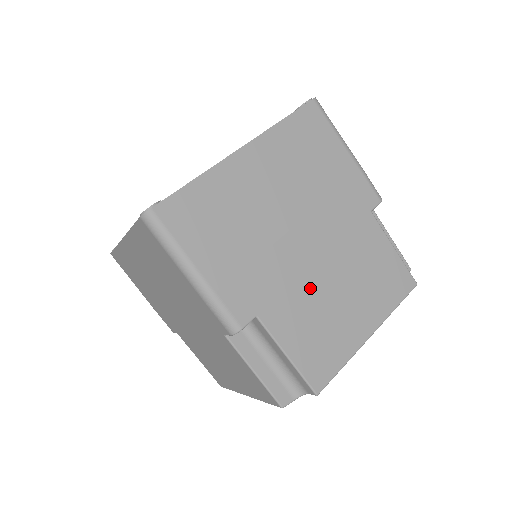
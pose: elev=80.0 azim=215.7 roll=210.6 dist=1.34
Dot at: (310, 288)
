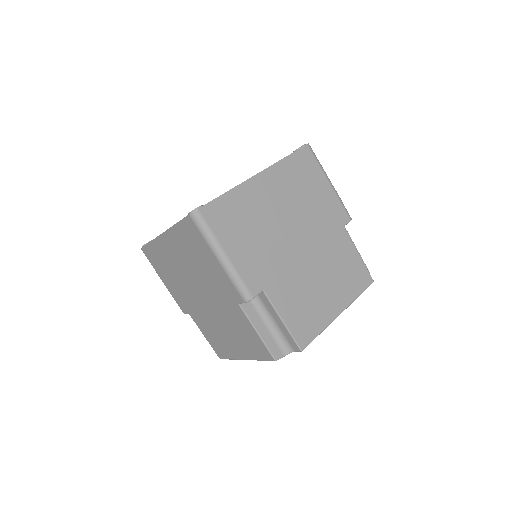
Dot at: (300, 275)
